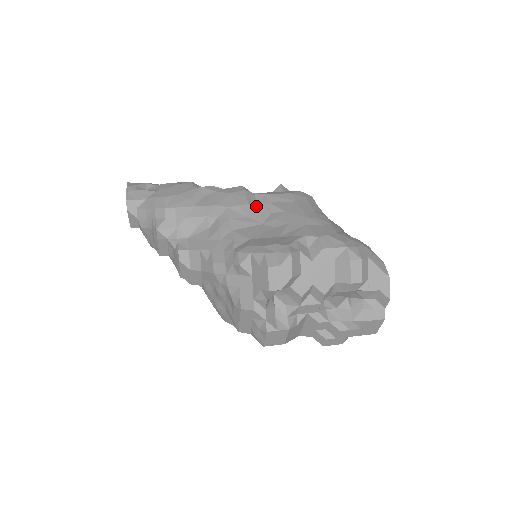
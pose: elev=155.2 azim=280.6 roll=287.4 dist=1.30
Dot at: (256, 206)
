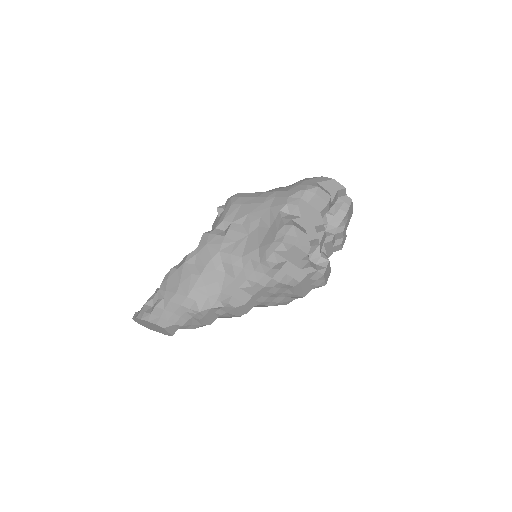
Dot at: (230, 232)
